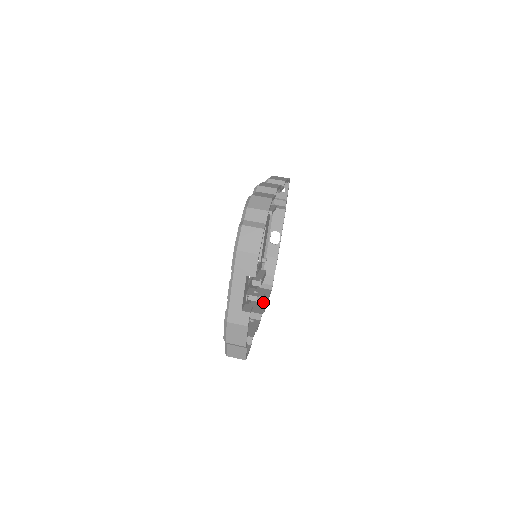
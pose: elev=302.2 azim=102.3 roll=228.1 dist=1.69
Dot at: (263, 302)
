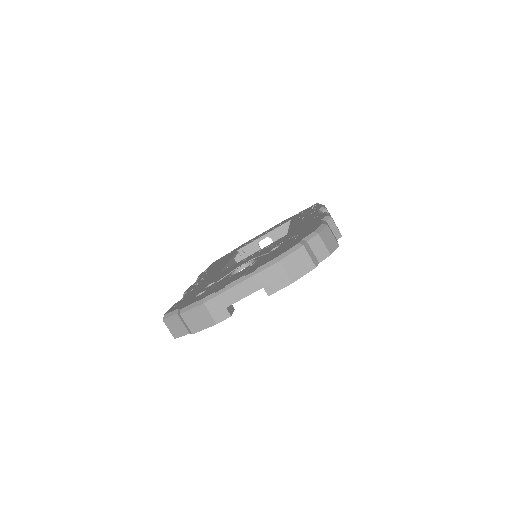
Dot at: occluded
